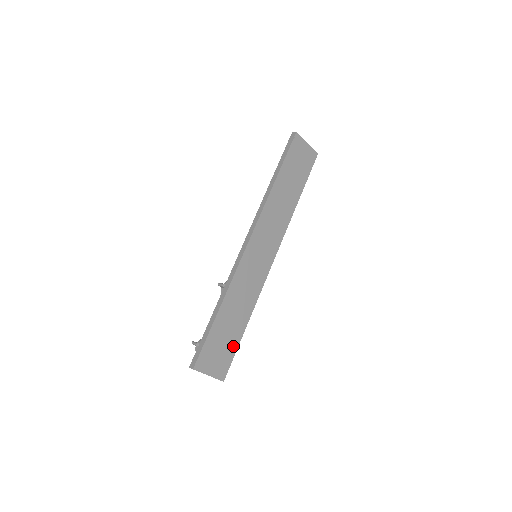
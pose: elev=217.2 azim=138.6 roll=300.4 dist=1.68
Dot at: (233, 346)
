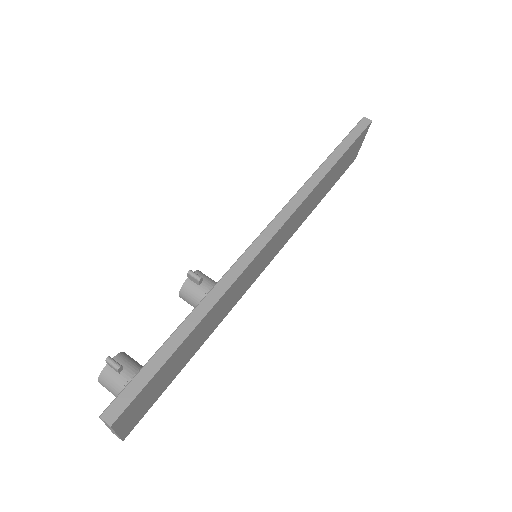
Dot at: (166, 385)
